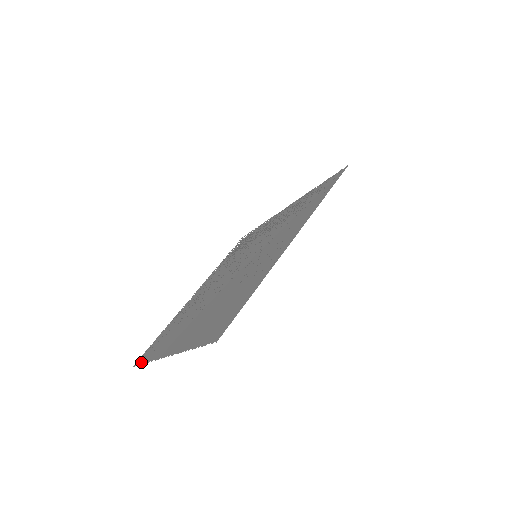
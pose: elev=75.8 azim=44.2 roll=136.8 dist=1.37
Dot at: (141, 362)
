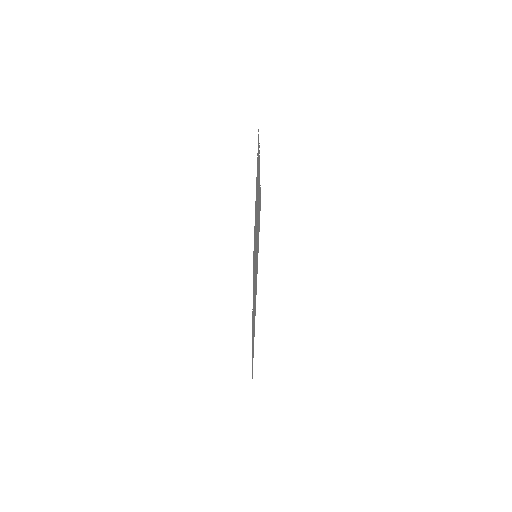
Dot at: occluded
